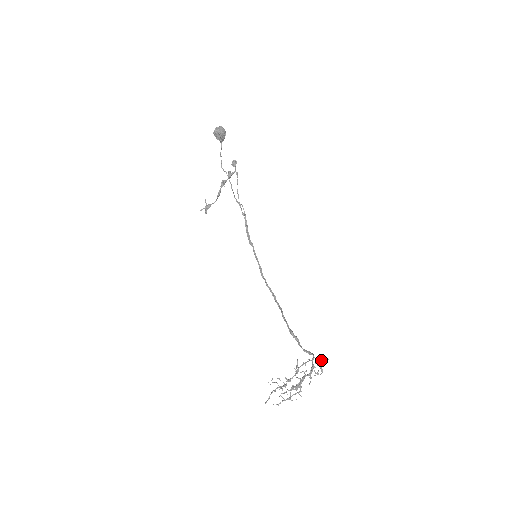
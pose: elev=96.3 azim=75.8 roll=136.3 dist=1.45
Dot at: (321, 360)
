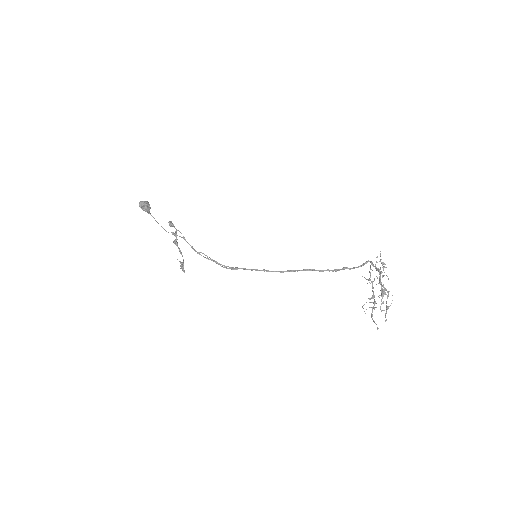
Dot at: (377, 256)
